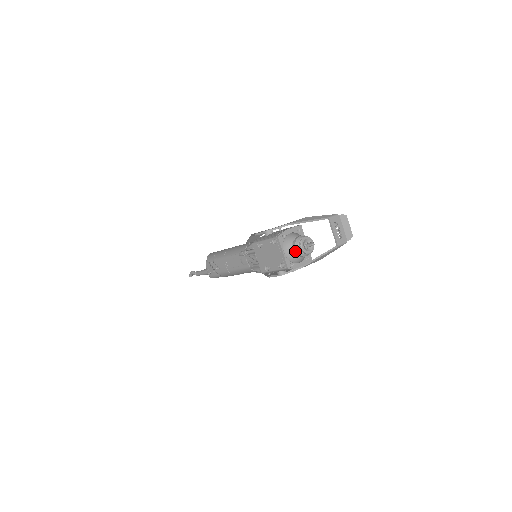
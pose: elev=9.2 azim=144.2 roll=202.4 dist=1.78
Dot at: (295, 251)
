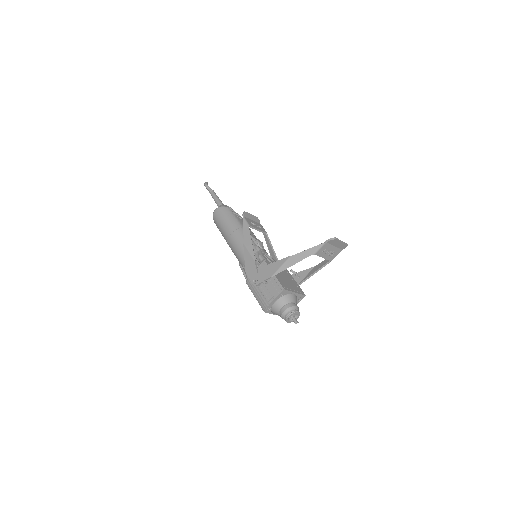
Dot at: occluded
